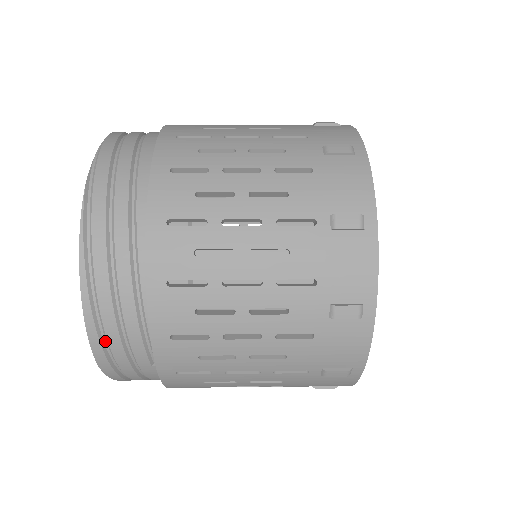
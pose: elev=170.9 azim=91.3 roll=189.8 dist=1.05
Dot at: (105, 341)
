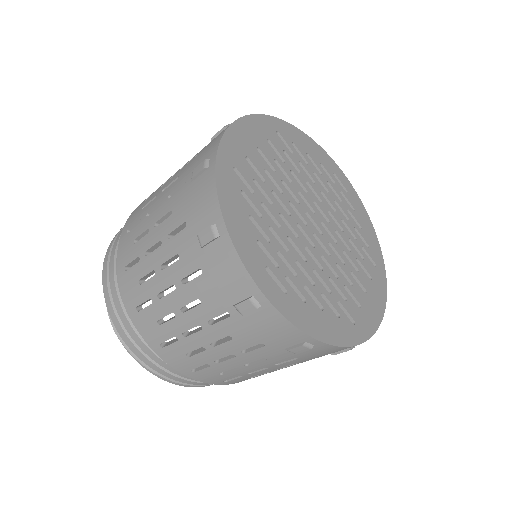
Dot at: occluded
